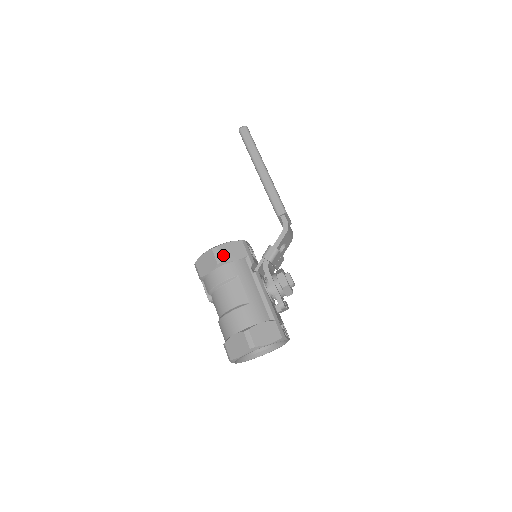
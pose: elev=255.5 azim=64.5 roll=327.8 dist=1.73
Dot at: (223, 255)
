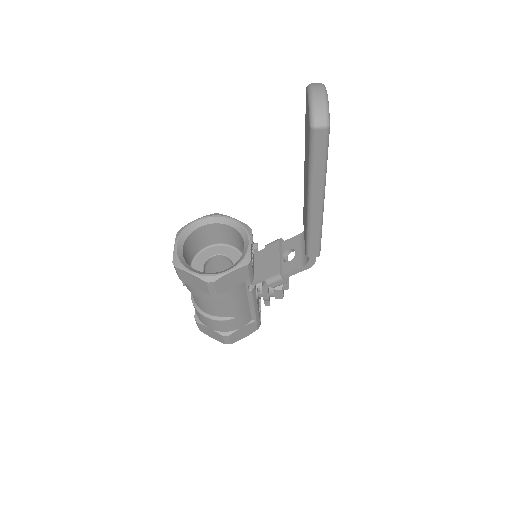
Dot at: (220, 288)
